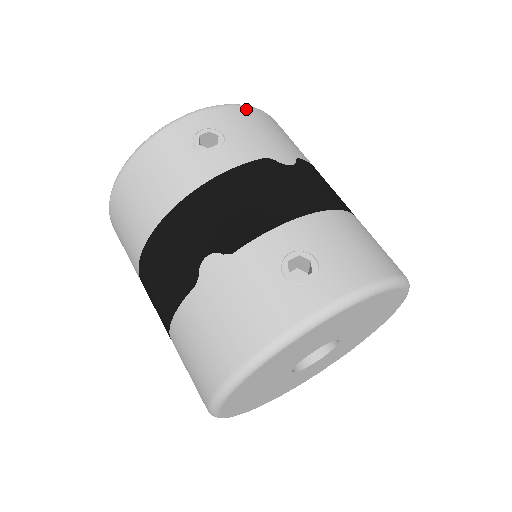
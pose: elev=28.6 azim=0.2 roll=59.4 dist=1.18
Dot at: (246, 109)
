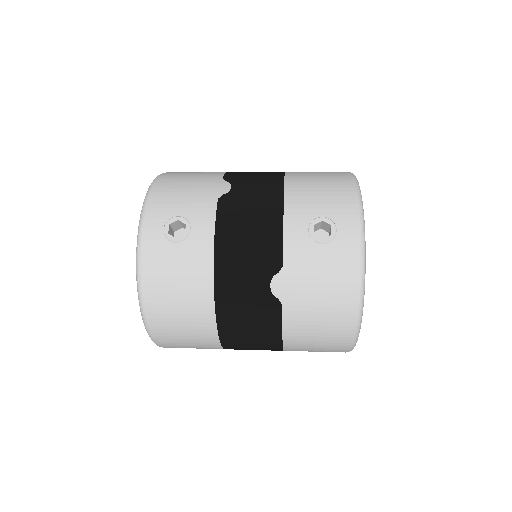
Dot at: (158, 187)
